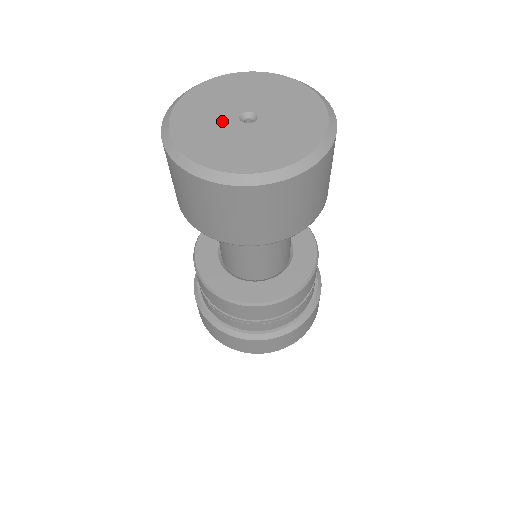
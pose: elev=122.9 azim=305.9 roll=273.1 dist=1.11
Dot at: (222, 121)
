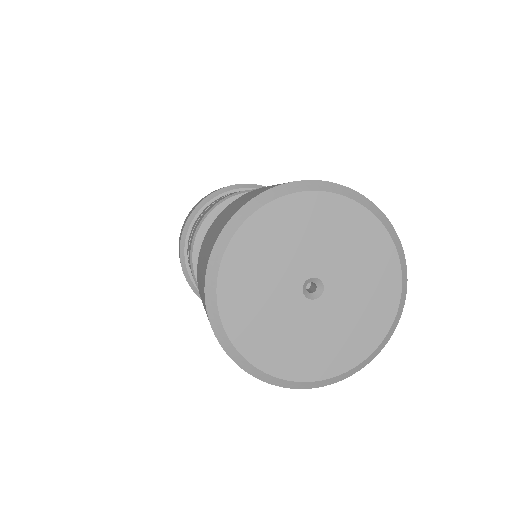
Dot at: (282, 291)
